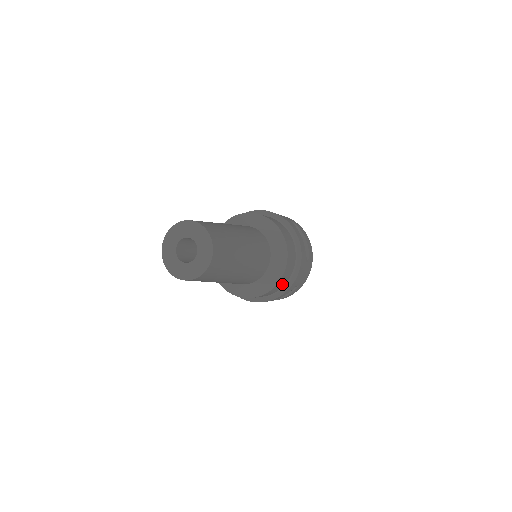
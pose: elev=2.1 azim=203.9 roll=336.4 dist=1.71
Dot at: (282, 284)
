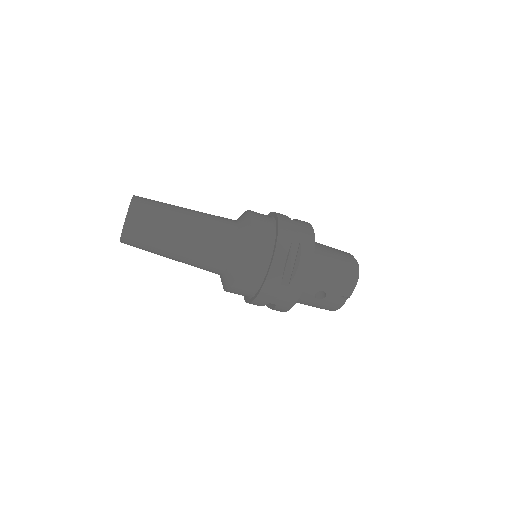
Dot at: (266, 235)
